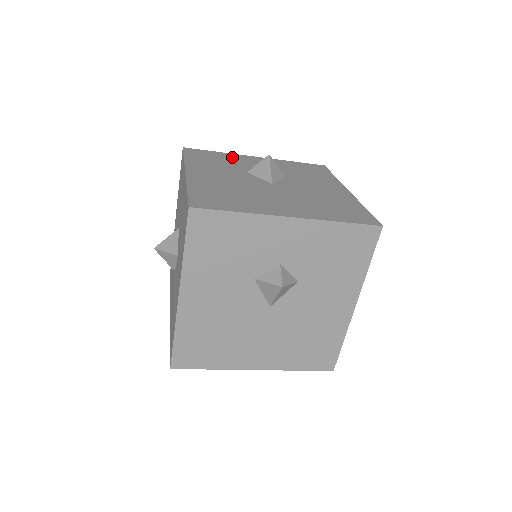
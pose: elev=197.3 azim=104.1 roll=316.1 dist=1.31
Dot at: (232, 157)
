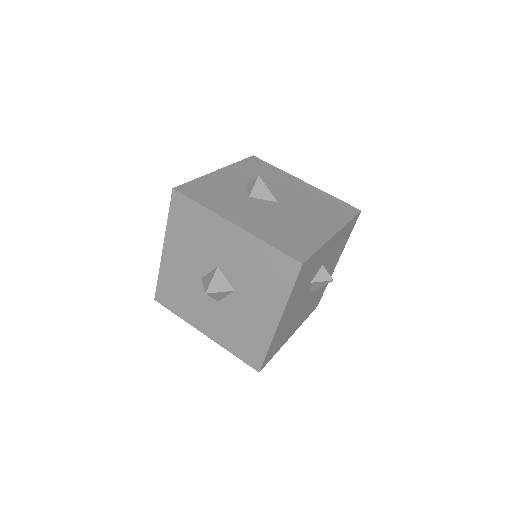
Dot at: (212, 181)
